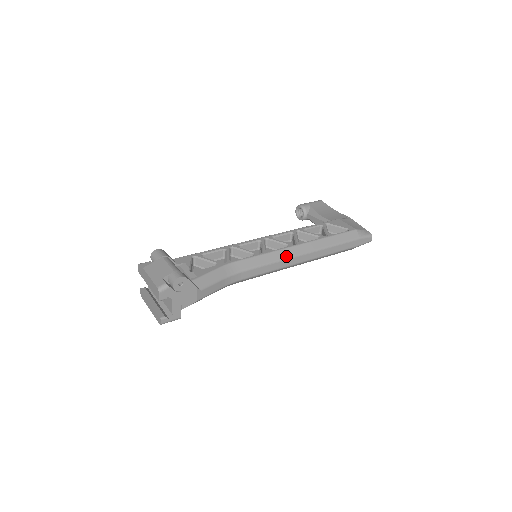
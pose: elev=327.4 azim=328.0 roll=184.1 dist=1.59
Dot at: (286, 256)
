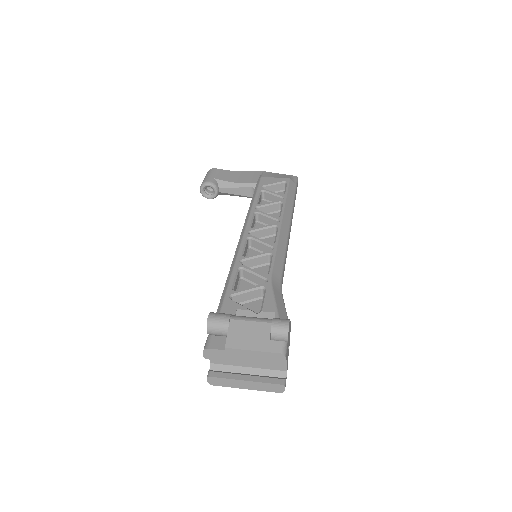
Dot at: (286, 237)
